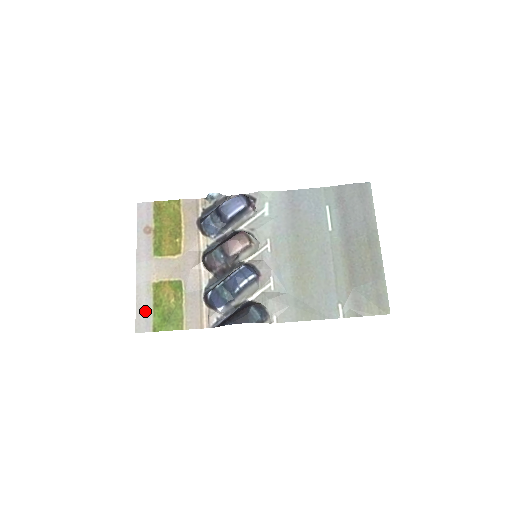
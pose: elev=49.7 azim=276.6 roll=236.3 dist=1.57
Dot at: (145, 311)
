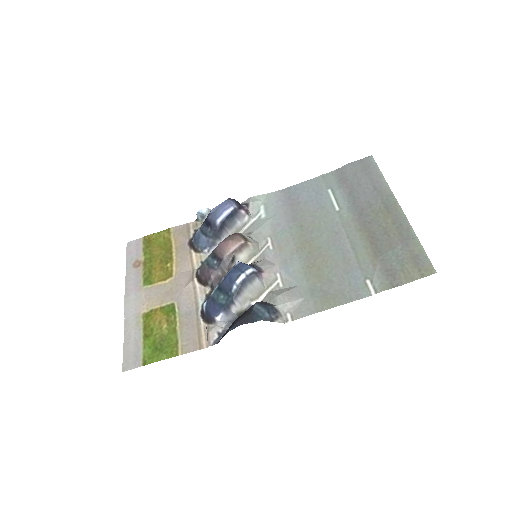
Dot at: (134, 345)
